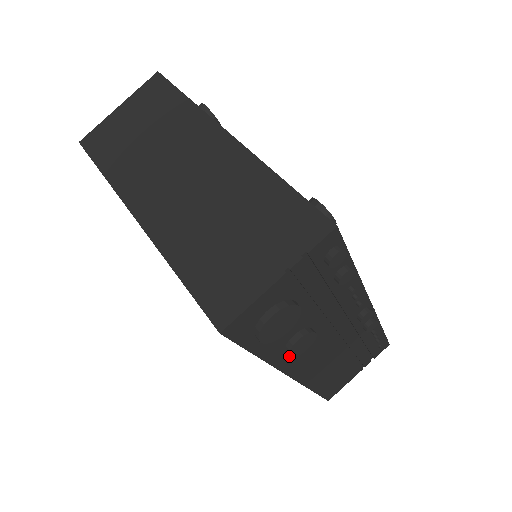
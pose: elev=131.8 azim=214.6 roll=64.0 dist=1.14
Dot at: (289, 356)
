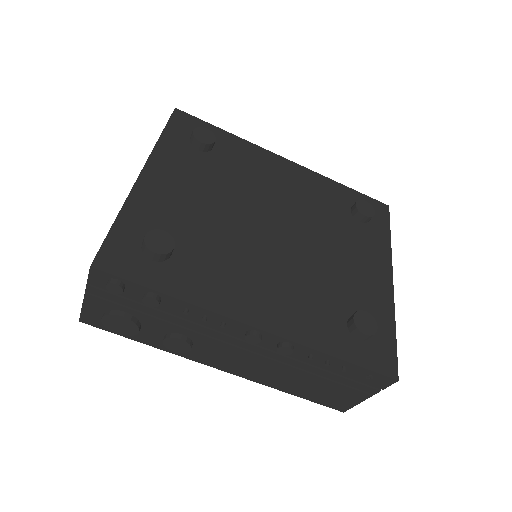
Dot at: (172, 350)
